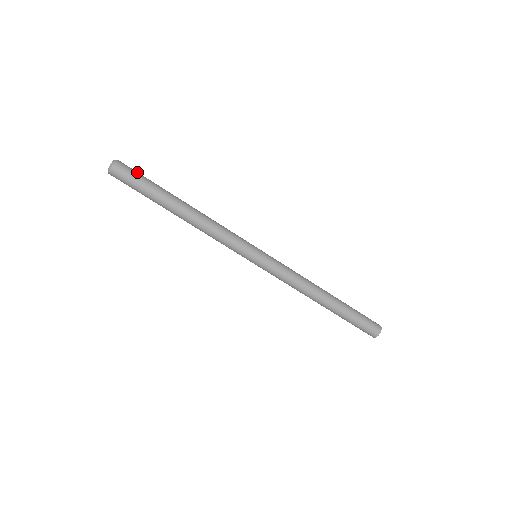
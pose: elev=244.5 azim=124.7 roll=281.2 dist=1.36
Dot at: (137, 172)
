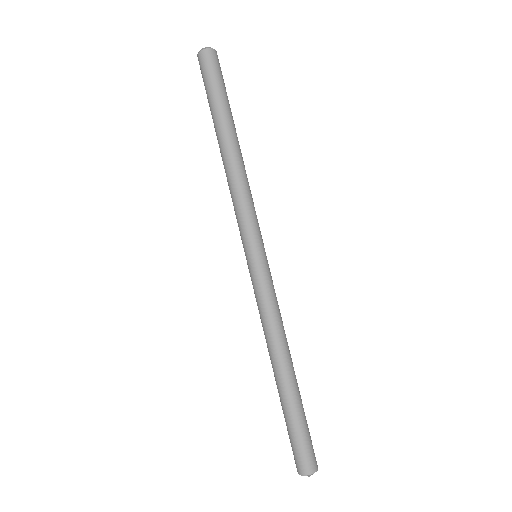
Dot at: occluded
